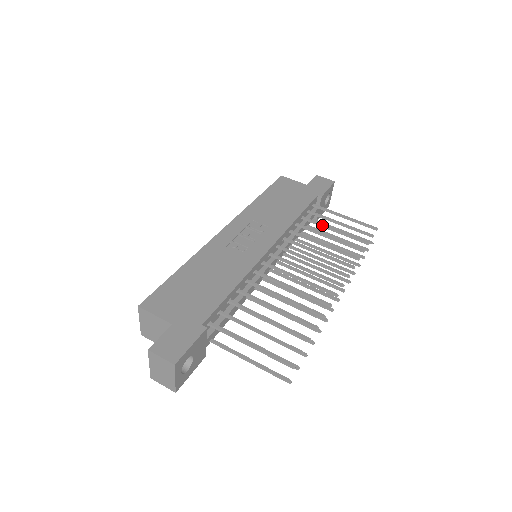
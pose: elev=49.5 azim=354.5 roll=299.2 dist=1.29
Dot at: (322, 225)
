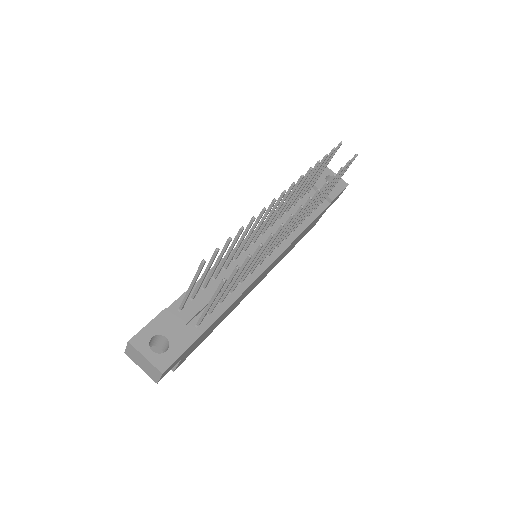
Dot at: (302, 190)
